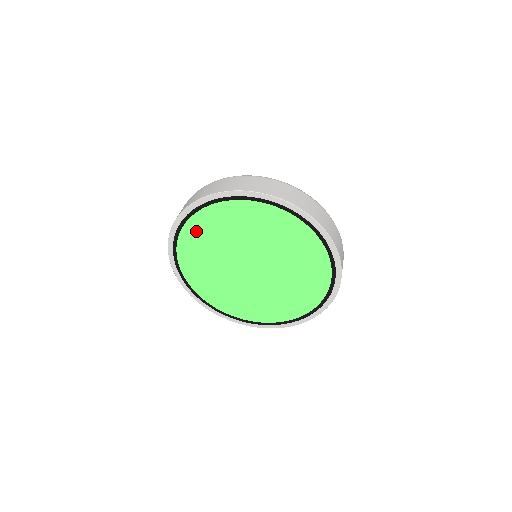
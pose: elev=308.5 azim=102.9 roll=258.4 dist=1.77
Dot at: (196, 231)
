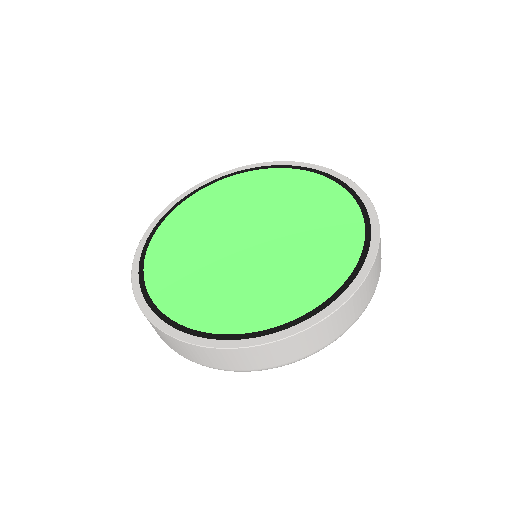
Dot at: (227, 187)
